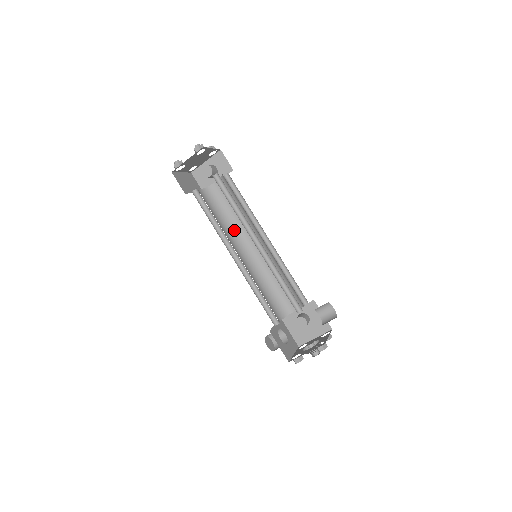
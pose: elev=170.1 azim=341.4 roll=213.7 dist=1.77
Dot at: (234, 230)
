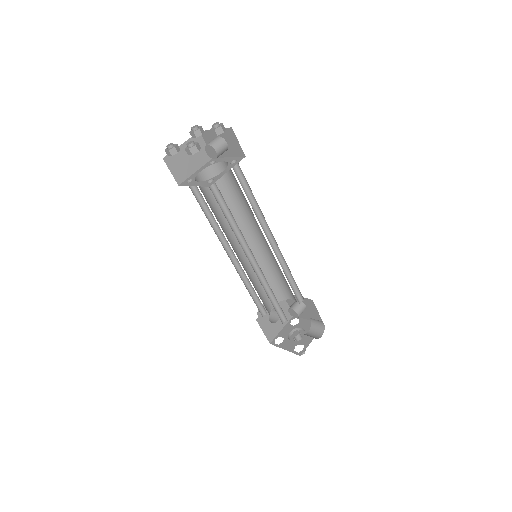
Dot at: (240, 216)
